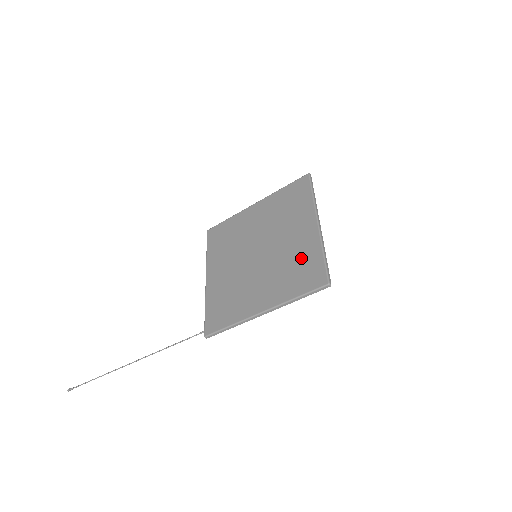
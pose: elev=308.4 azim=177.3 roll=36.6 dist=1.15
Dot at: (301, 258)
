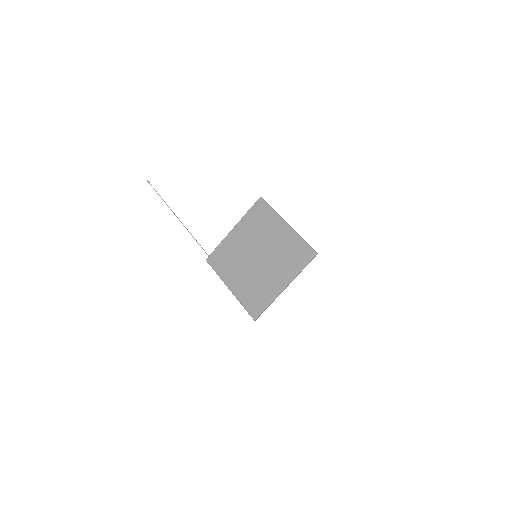
Dot at: (262, 292)
